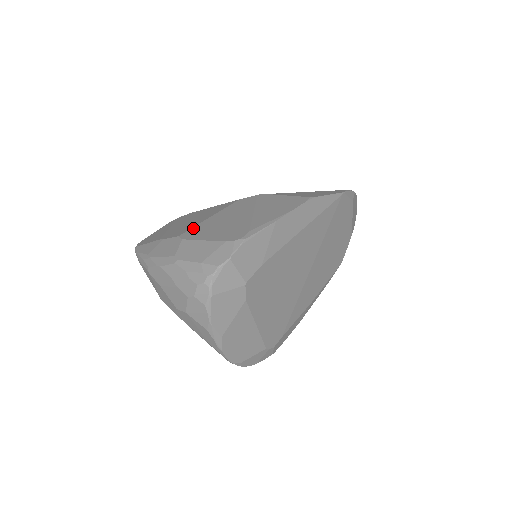
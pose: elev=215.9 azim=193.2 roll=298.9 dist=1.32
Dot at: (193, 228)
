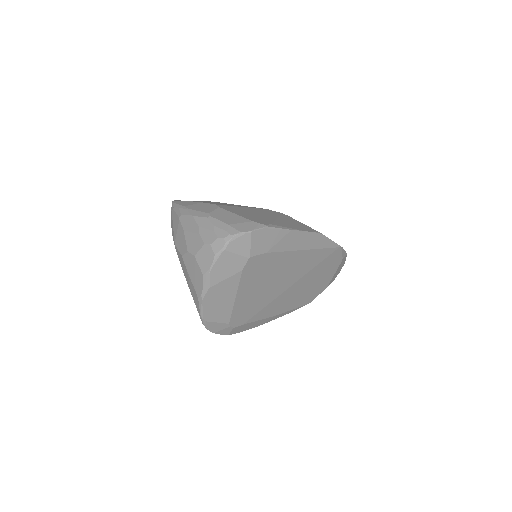
Dot at: (229, 206)
